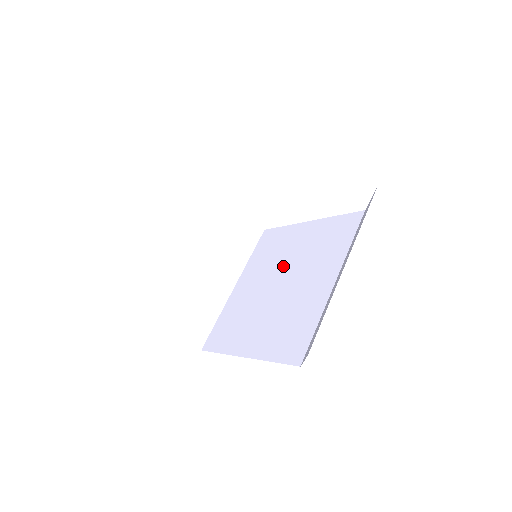
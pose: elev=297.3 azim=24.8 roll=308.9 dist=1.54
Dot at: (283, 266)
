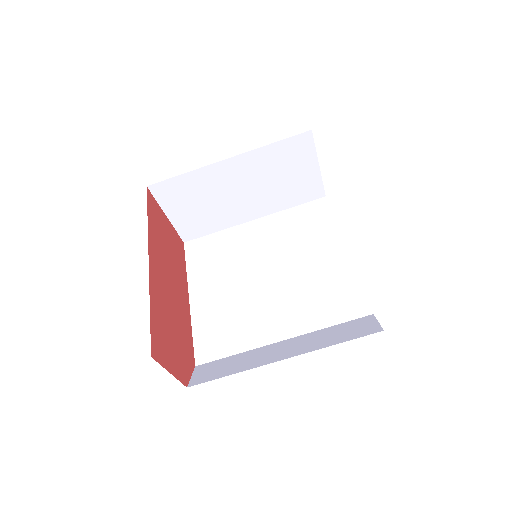
Dot at: (287, 262)
